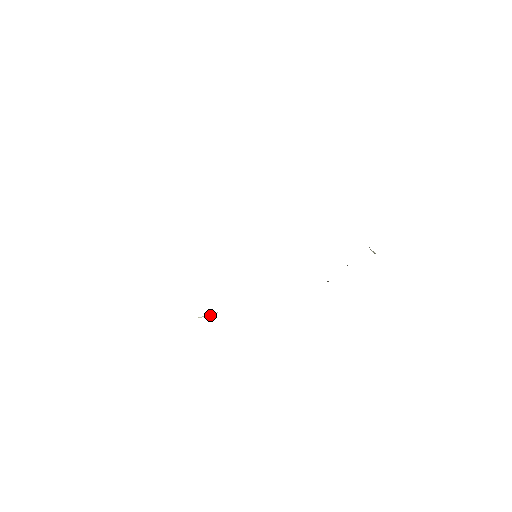
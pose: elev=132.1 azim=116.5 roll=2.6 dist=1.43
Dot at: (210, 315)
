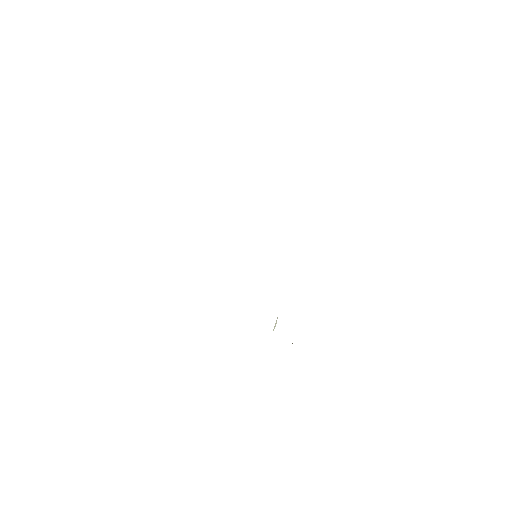
Dot at: occluded
